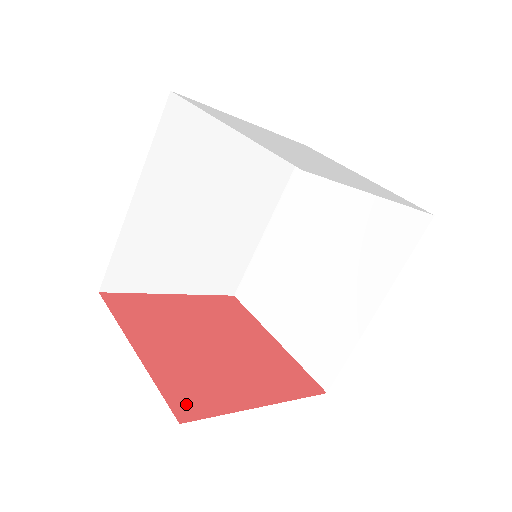
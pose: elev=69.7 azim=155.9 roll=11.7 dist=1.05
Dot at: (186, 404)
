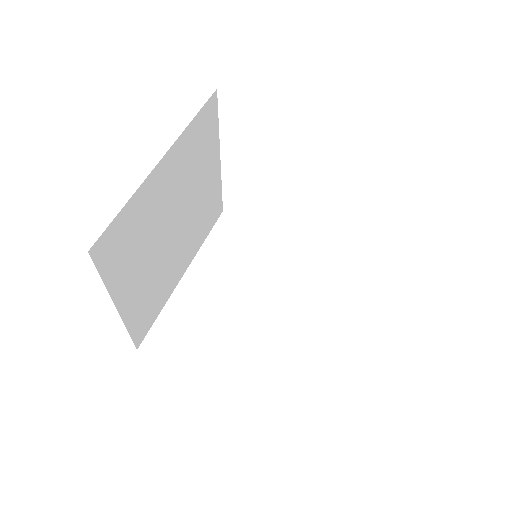
Dot at: occluded
